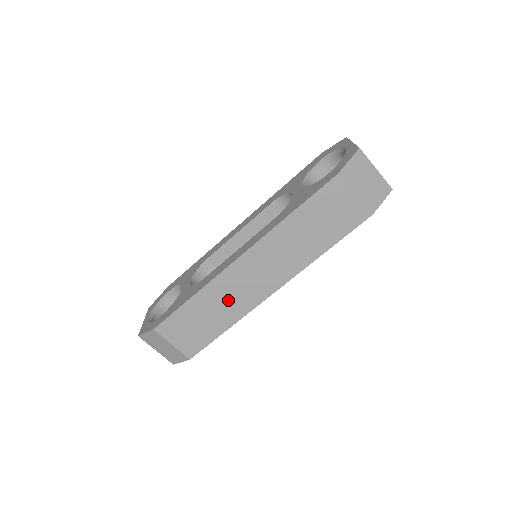
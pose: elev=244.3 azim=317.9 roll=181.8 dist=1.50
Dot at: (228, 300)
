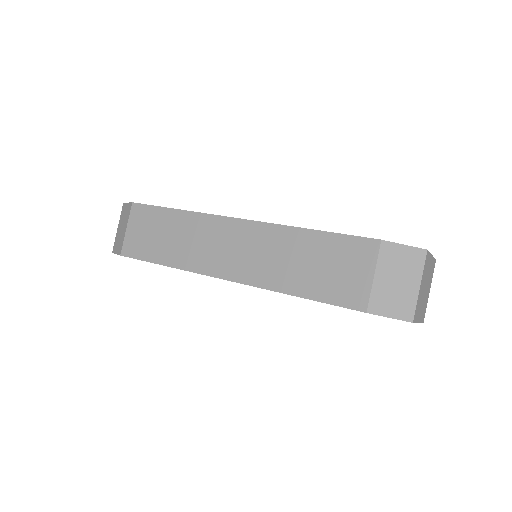
Dot at: (192, 243)
